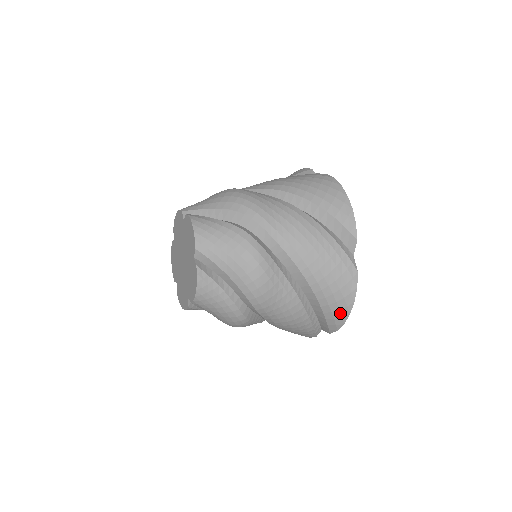
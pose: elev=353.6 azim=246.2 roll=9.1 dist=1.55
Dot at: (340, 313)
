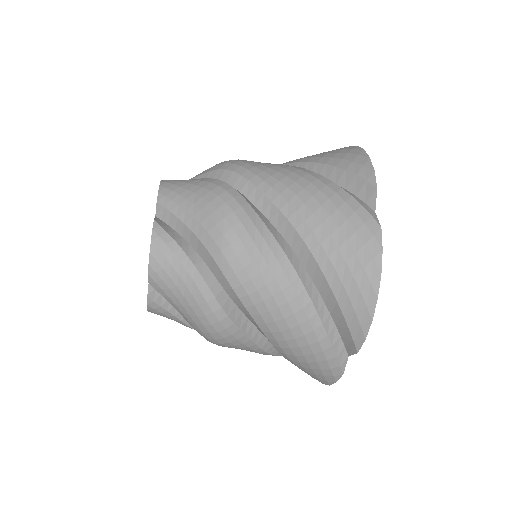
Dot at: (352, 155)
